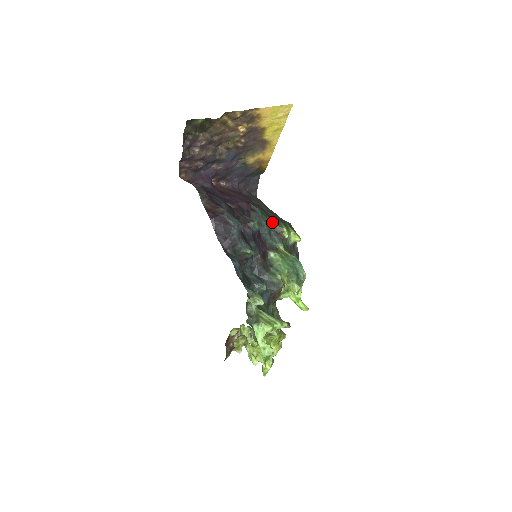
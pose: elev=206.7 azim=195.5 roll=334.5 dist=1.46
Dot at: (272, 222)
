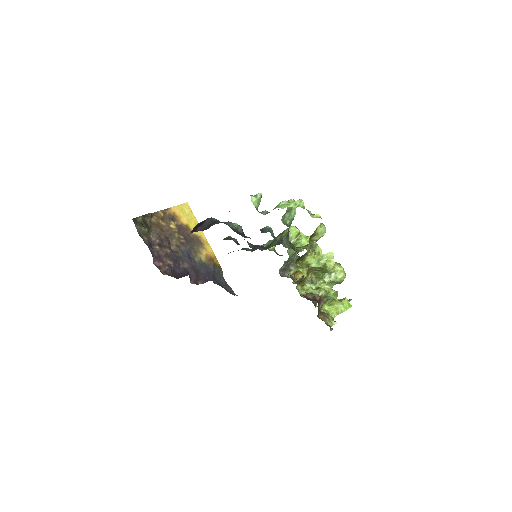
Dot at: occluded
